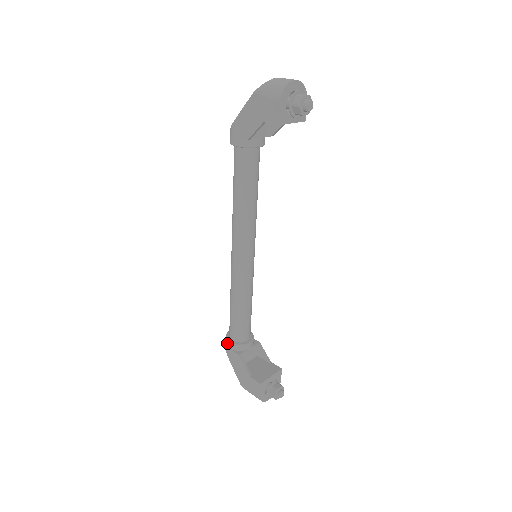
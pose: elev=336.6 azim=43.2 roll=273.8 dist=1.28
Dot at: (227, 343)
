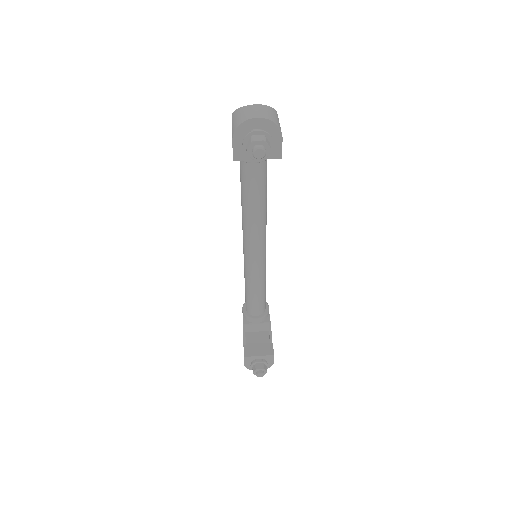
Dot at: (242, 308)
